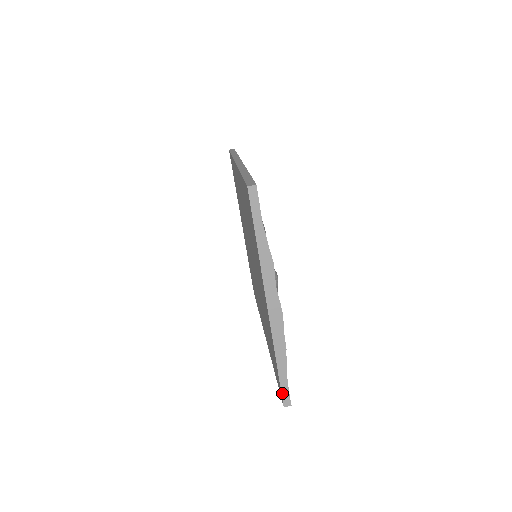
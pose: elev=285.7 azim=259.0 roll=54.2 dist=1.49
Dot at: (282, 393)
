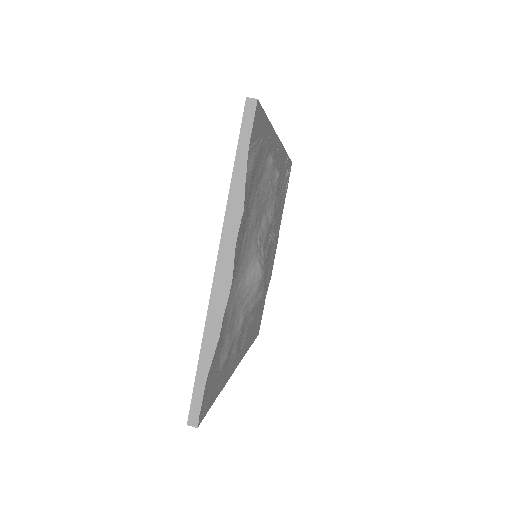
Dot at: (192, 402)
